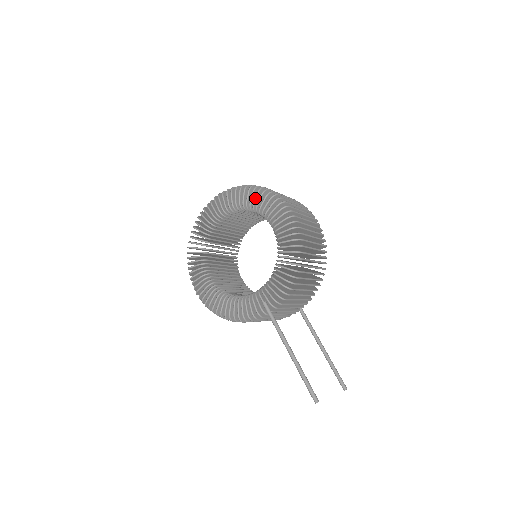
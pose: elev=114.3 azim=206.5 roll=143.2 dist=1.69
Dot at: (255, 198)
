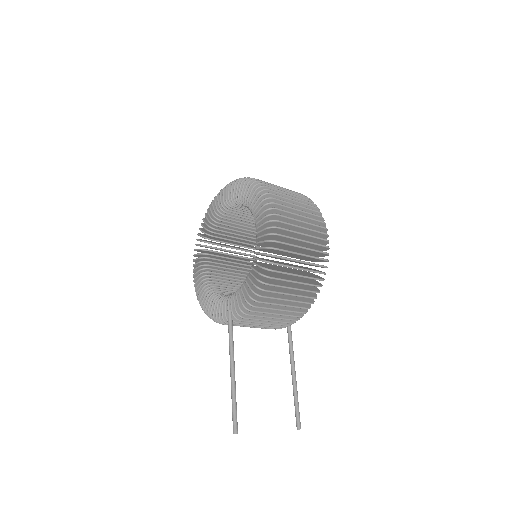
Dot at: (251, 196)
